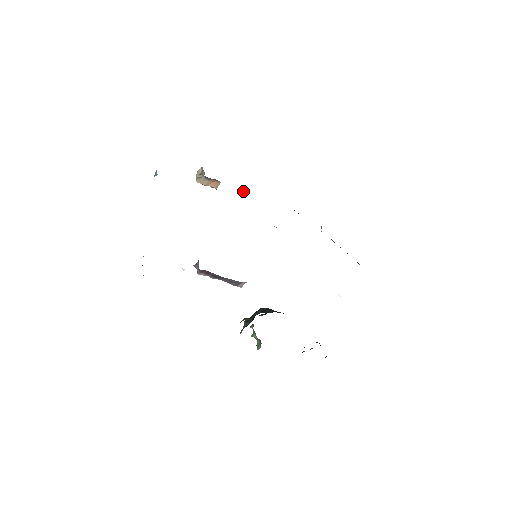
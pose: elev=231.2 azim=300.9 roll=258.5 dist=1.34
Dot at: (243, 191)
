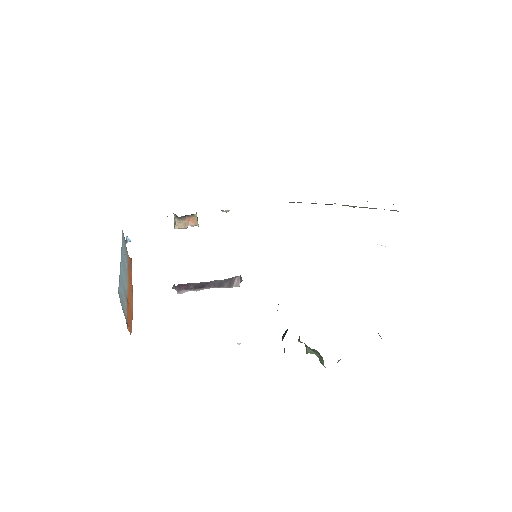
Dot at: (222, 210)
